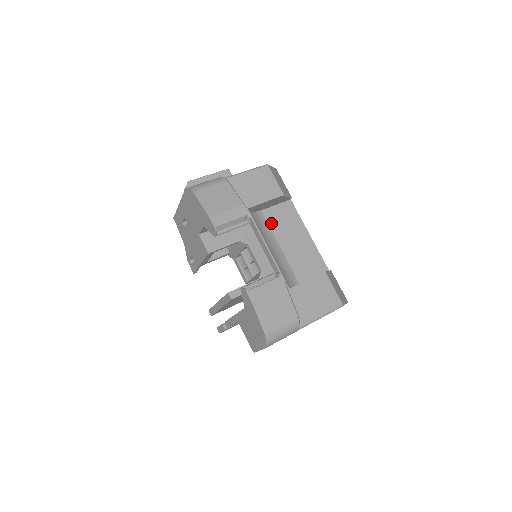
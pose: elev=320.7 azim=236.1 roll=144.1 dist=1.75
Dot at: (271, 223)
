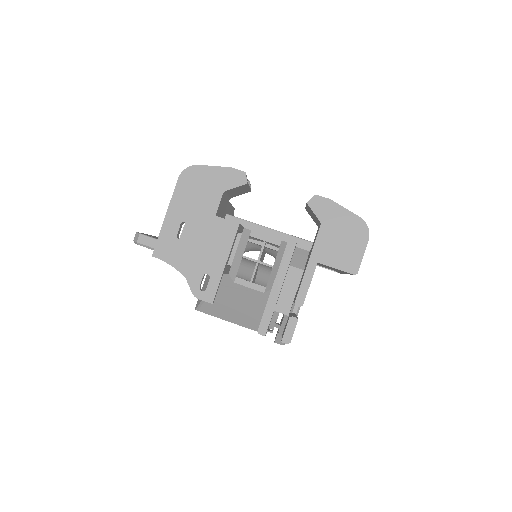
Dot at: occluded
